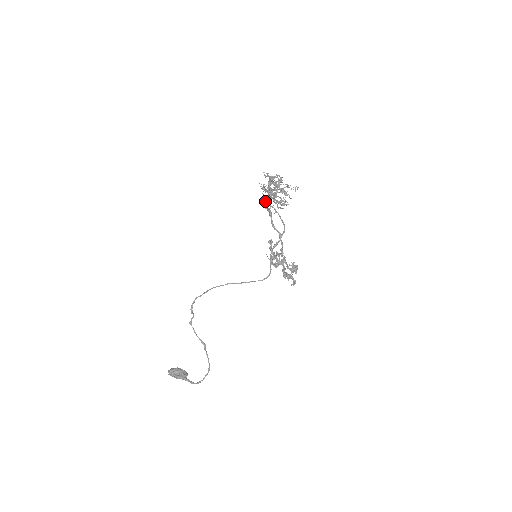
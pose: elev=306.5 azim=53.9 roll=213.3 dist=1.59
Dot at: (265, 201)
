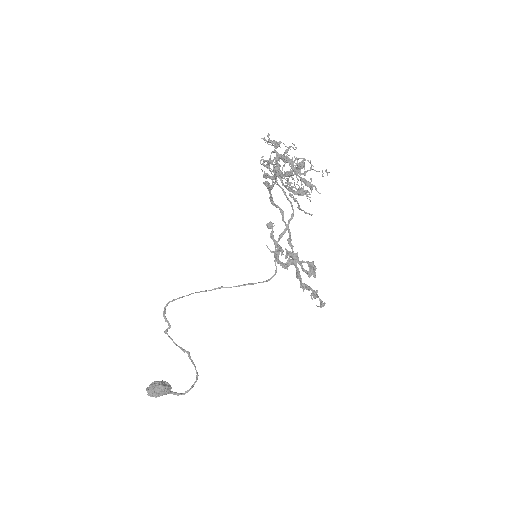
Dot at: (265, 177)
